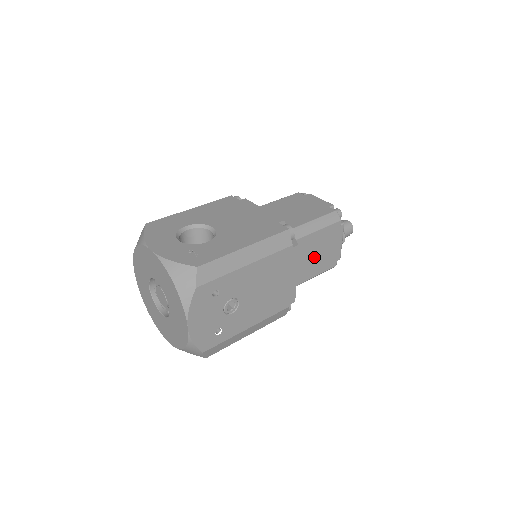
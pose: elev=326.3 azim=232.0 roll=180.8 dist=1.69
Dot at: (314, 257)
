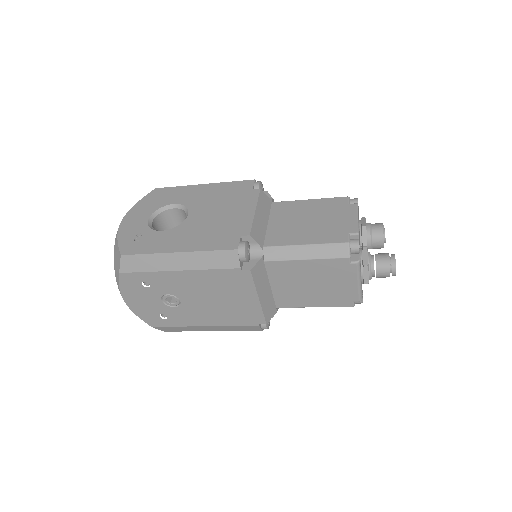
Dot at: (307, 286)
